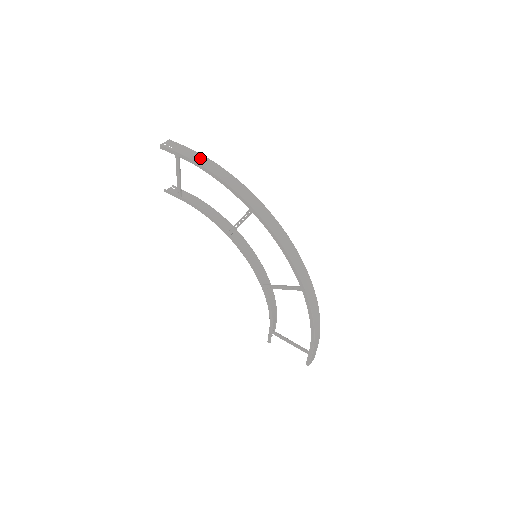
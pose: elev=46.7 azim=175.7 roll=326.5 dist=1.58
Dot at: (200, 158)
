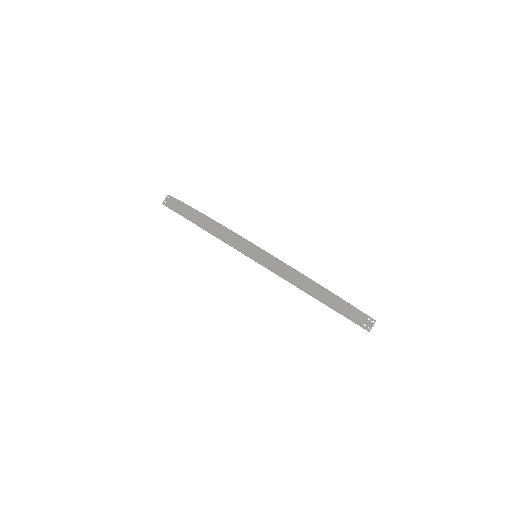
Dot at: (175, 204)
